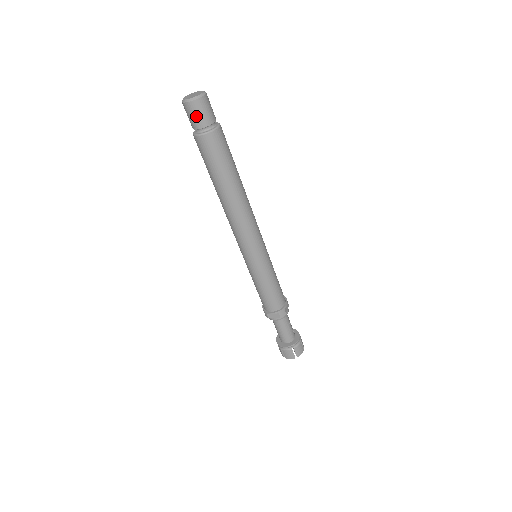
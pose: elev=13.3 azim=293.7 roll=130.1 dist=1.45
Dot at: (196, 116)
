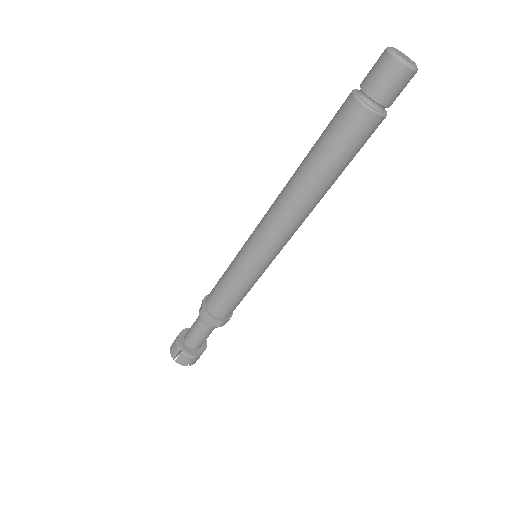
Dot at: (391, 86)
